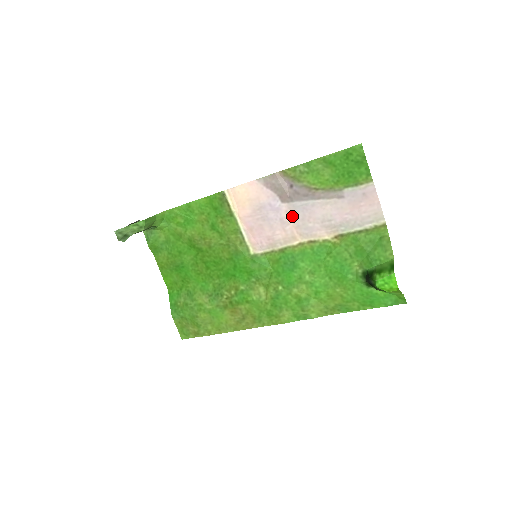
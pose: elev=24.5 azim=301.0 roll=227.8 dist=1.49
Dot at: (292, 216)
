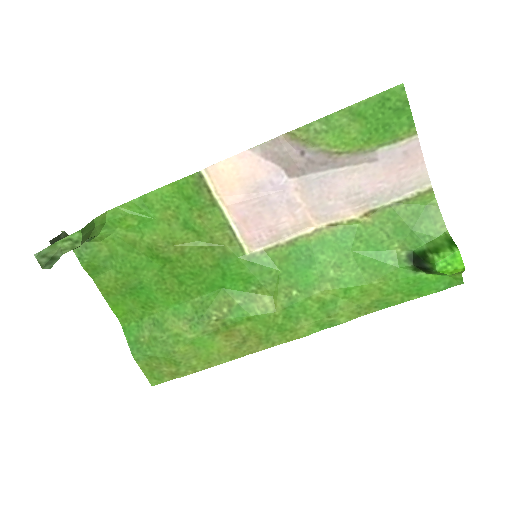
Dot at: (304, 194)
